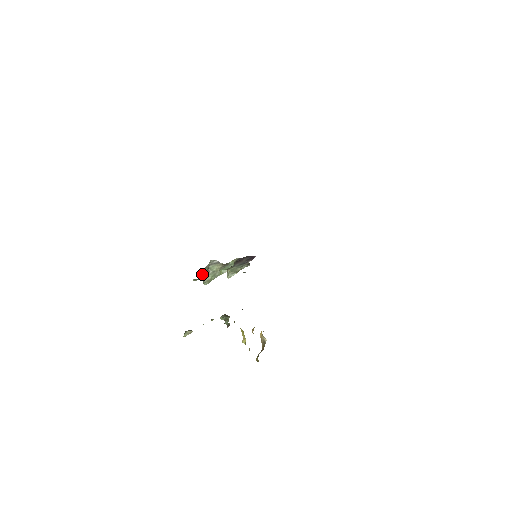
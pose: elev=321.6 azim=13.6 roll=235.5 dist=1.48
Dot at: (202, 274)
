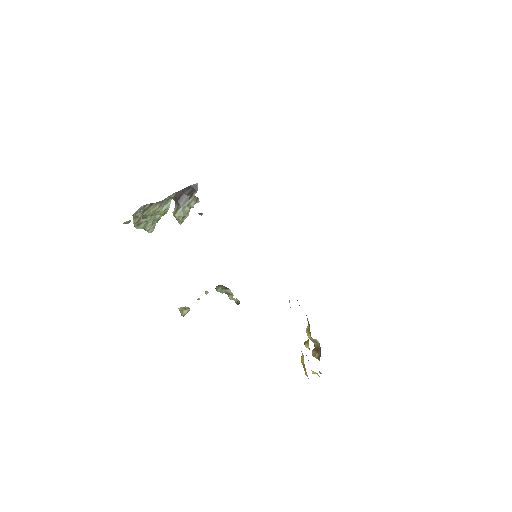
Dot at: (138, 224)
